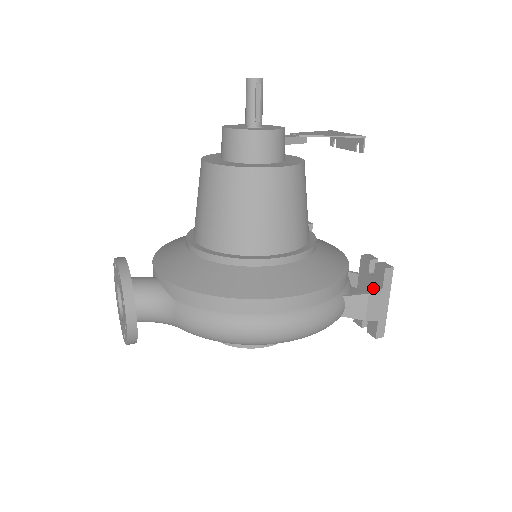
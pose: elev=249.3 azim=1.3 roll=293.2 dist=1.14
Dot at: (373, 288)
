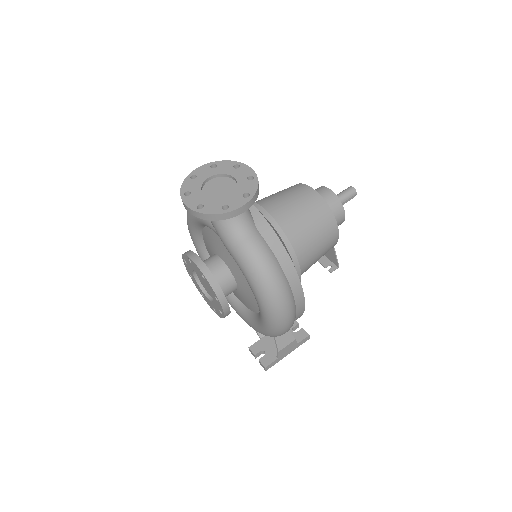
Dot at: occluded
